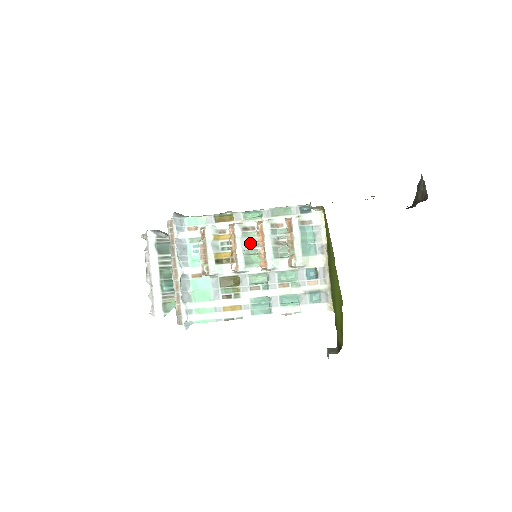
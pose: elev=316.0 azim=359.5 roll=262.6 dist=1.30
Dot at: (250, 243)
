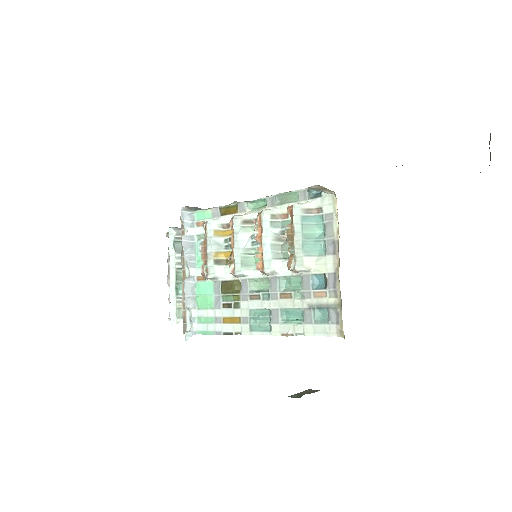
Dot at: (252, 240)
